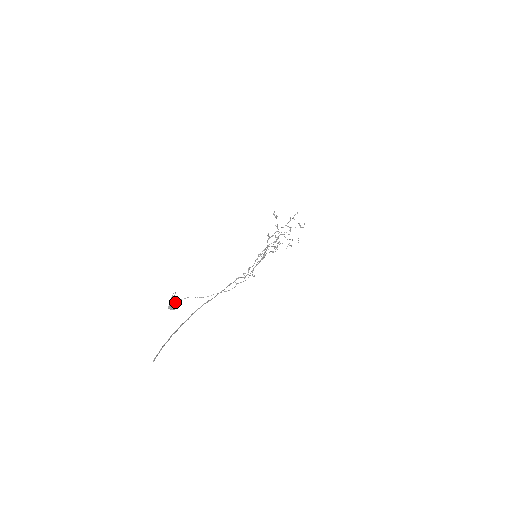
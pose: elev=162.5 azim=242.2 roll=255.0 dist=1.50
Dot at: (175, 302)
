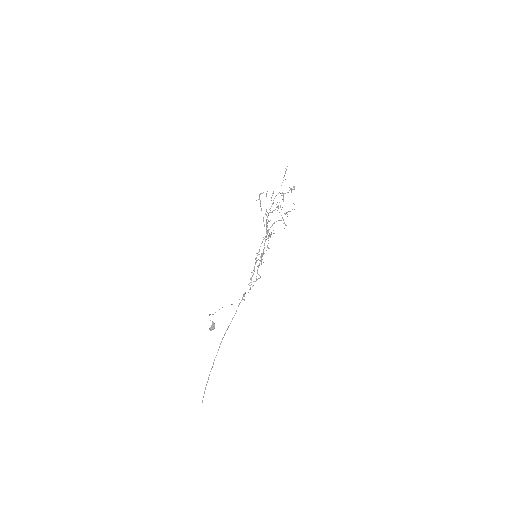
Dot at: (212, 324)
